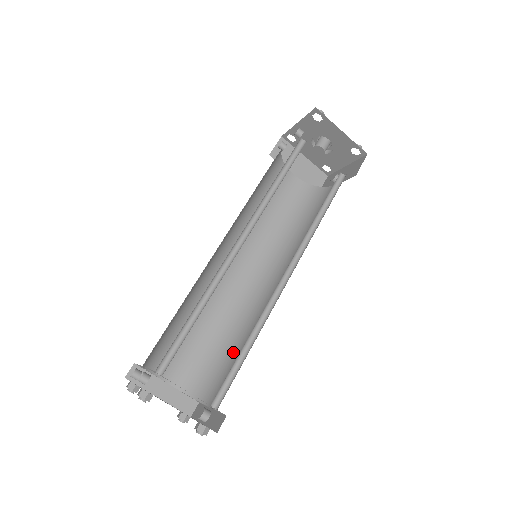
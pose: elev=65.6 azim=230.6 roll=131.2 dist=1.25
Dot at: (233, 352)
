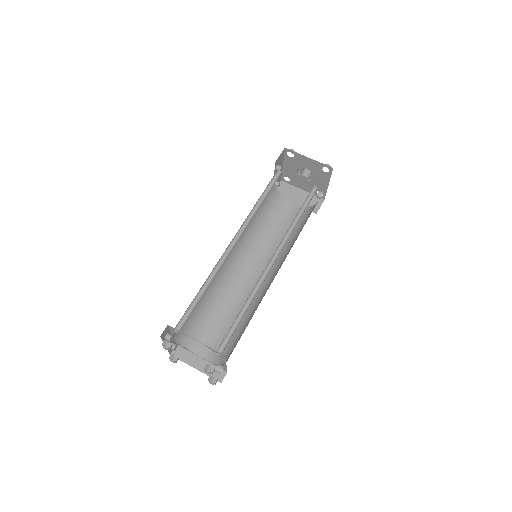
Dot at: (245, 327)
